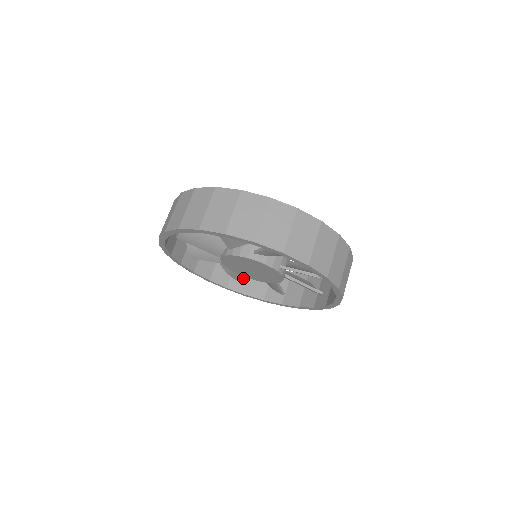
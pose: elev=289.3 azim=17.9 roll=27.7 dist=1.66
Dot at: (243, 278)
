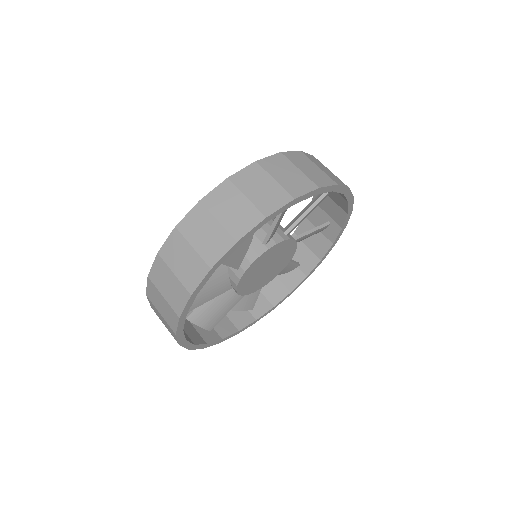
Dot at: (303, 254)
